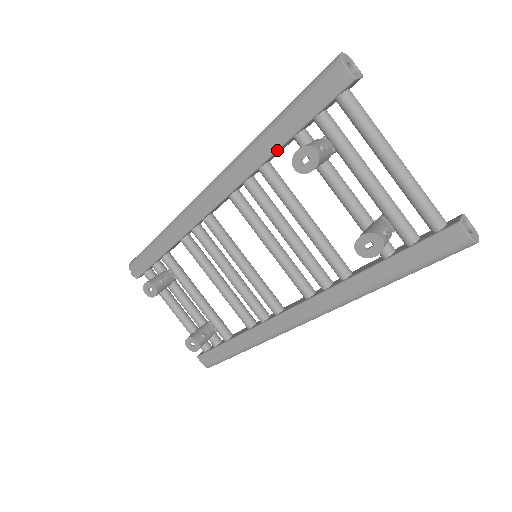
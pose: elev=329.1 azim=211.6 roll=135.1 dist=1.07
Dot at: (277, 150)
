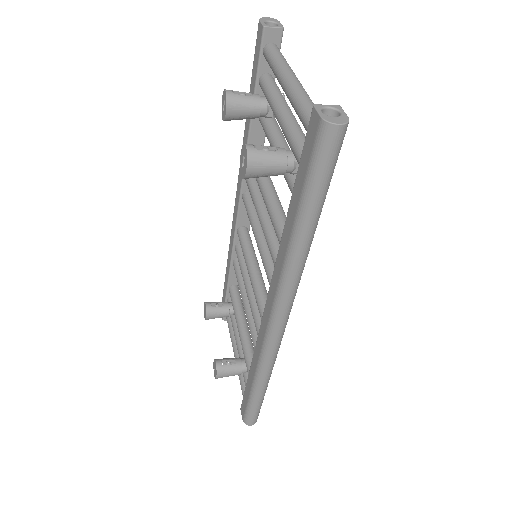
Dot at: (249, 129)
